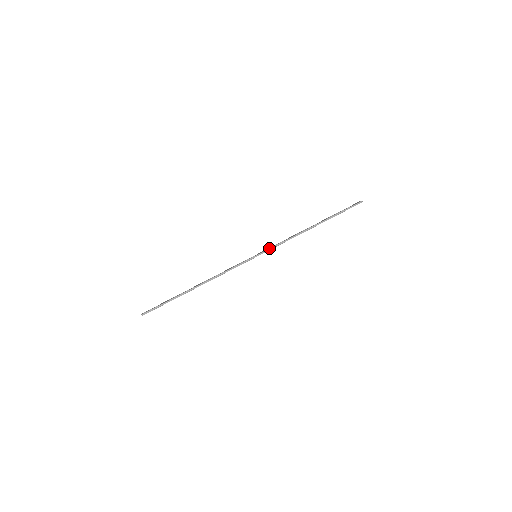
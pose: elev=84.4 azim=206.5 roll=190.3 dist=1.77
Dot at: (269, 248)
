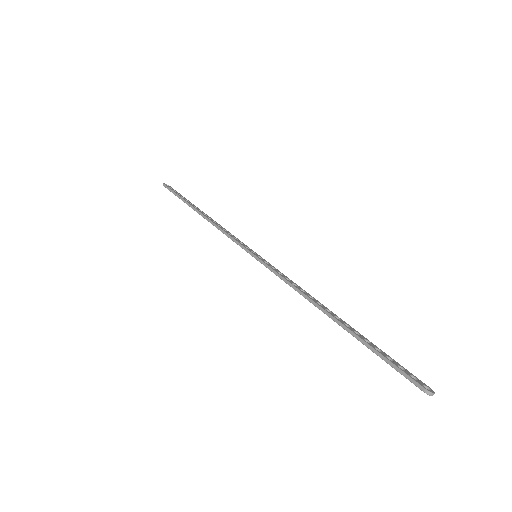
Dot at: (269, 264)
